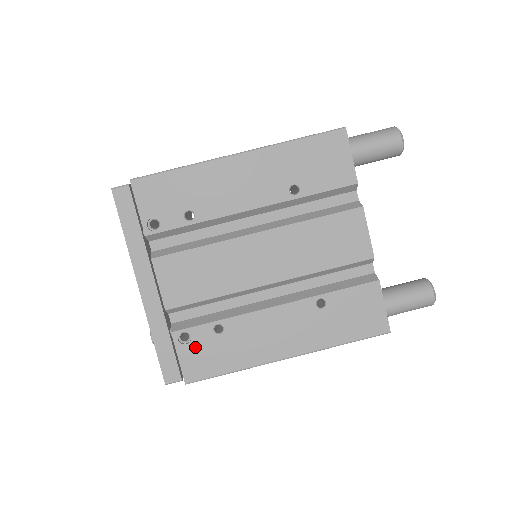
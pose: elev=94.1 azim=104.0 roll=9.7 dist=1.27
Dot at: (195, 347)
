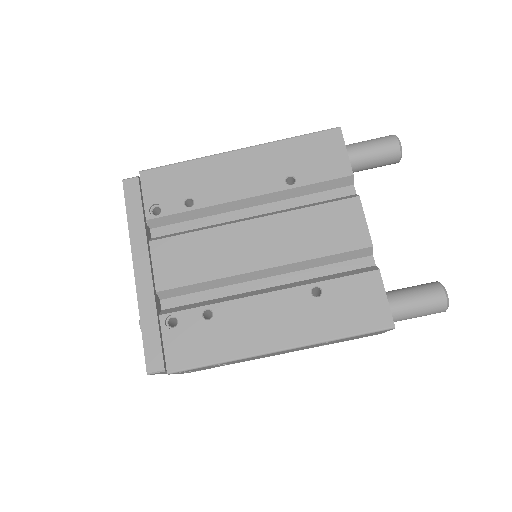
Dot at: (182, 332)
